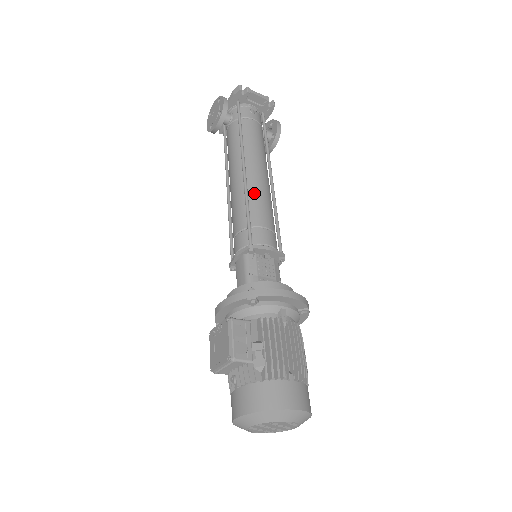
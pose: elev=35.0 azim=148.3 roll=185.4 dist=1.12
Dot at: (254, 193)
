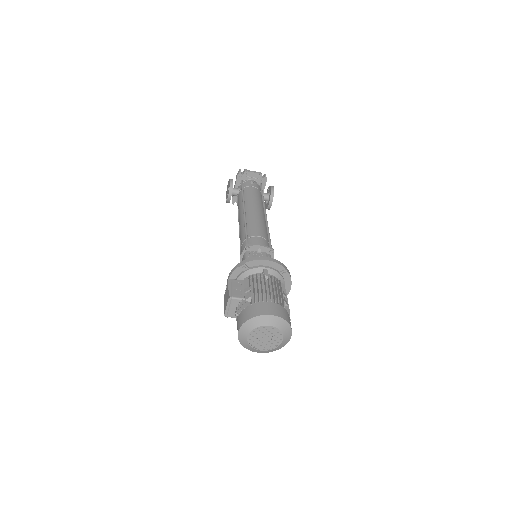
Dot at: (251, 221)
